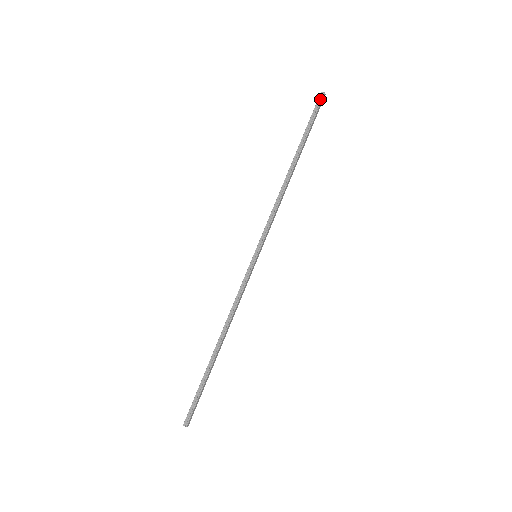
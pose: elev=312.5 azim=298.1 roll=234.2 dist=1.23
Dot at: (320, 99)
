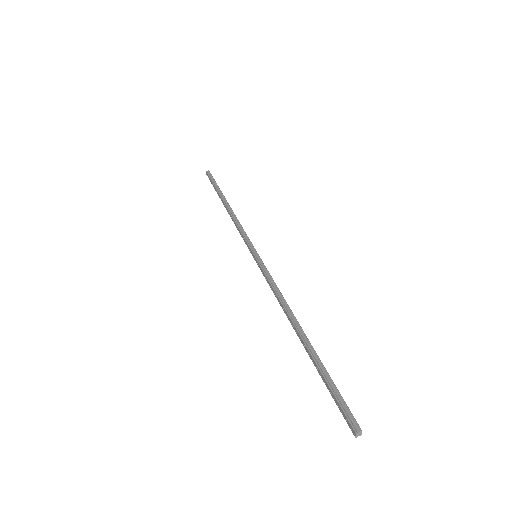
Dot at: (209, 173)
